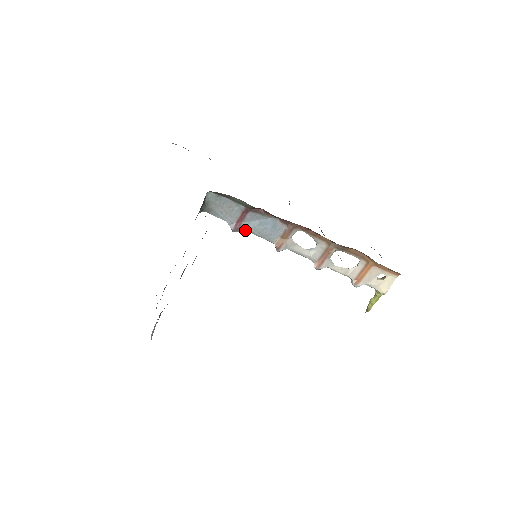
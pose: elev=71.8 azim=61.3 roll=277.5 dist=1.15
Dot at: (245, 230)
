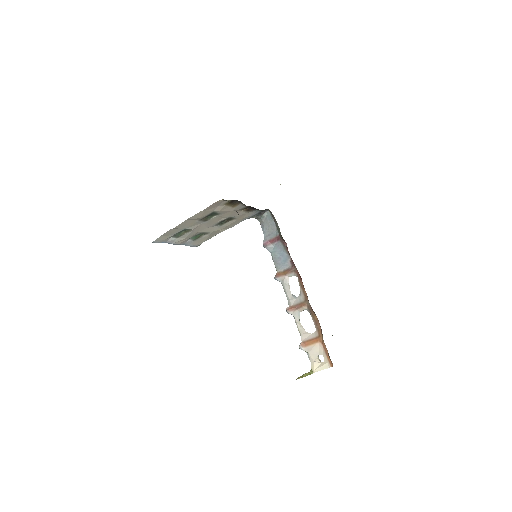
Dot at: (269, 250)
